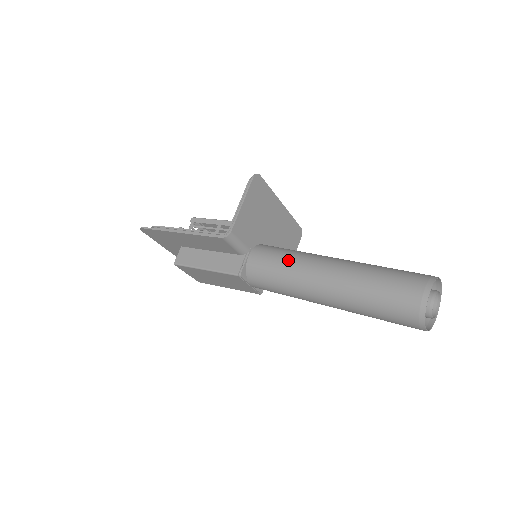
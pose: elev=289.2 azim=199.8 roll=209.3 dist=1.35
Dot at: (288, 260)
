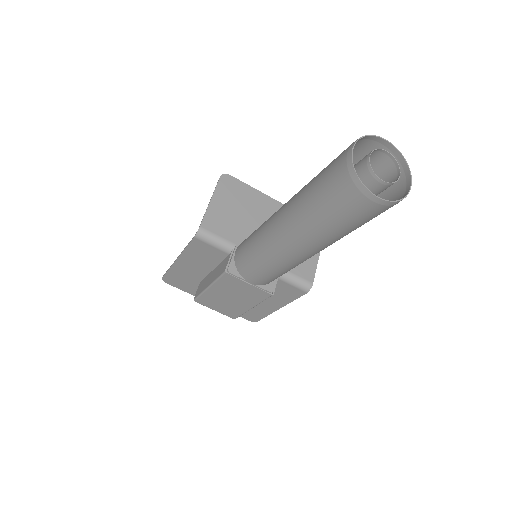
Dot at: (258, 229)
